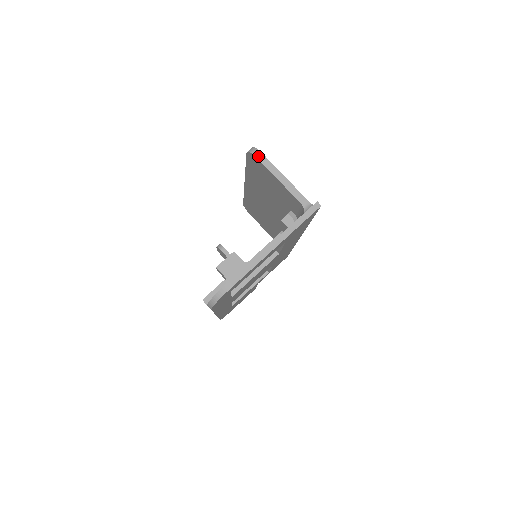
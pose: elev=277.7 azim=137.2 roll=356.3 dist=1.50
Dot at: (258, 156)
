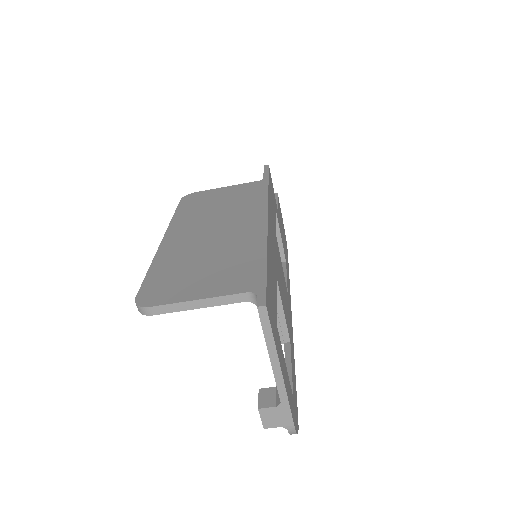
Dot at: (152, 313)
